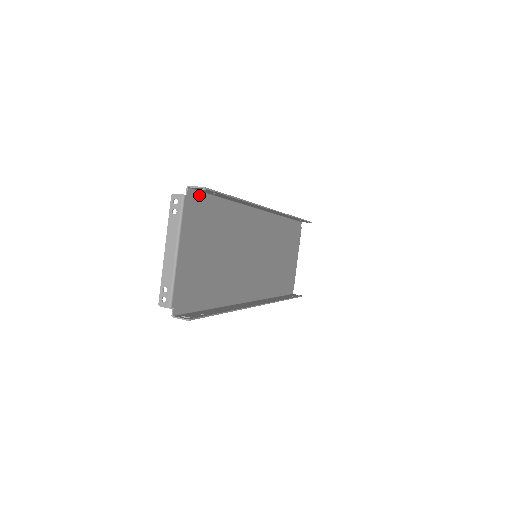
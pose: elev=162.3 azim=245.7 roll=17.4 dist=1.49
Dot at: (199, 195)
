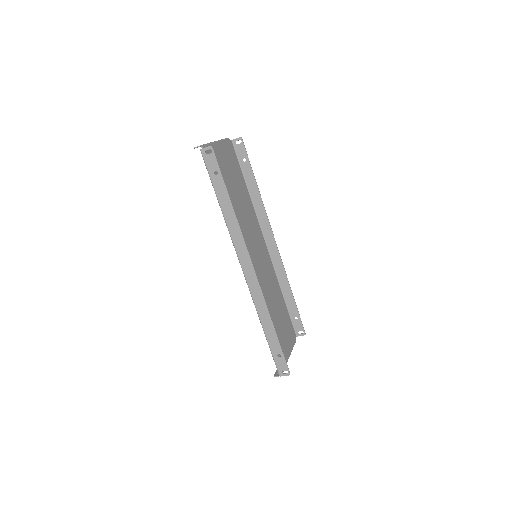
Dot at: (235, 154)
